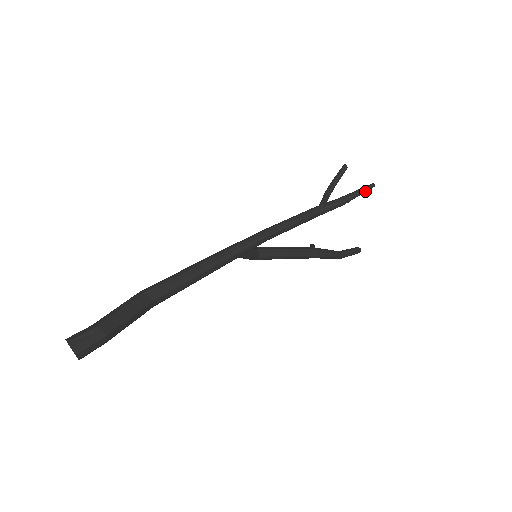
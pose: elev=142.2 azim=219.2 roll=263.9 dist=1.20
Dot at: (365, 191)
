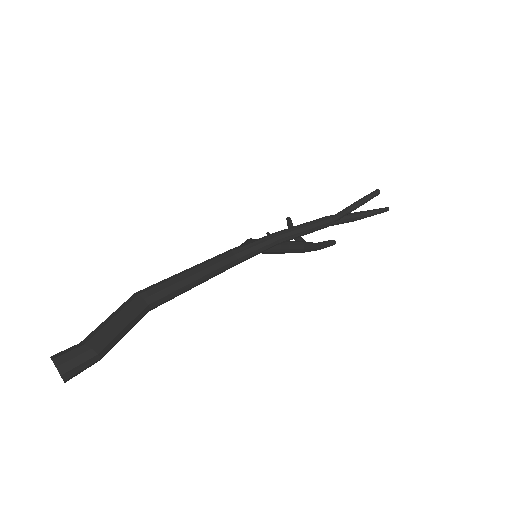
Dot at: (379, 213)
